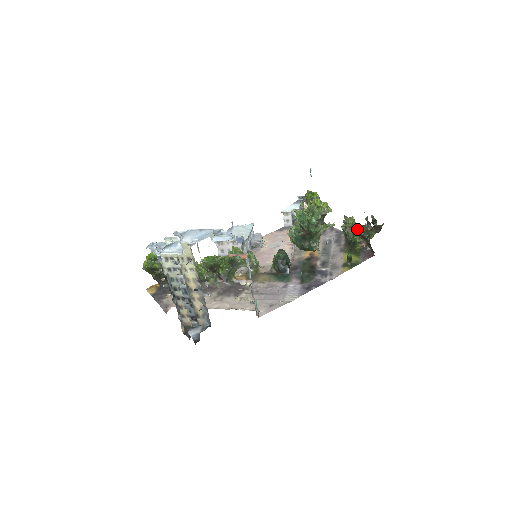
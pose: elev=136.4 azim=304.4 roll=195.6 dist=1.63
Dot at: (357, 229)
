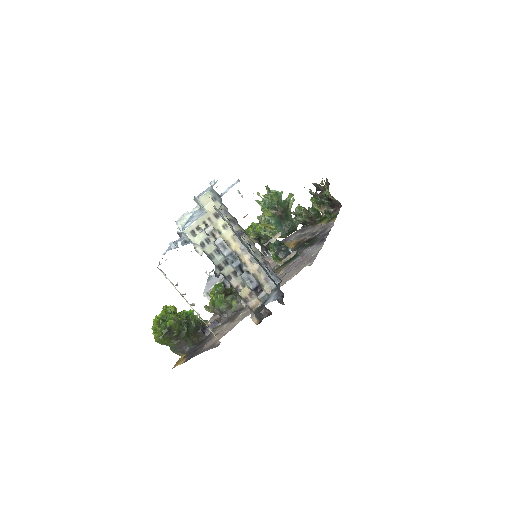
Dot at: occluded
